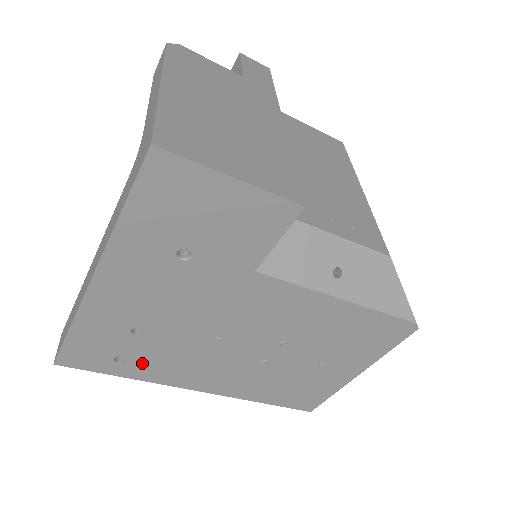
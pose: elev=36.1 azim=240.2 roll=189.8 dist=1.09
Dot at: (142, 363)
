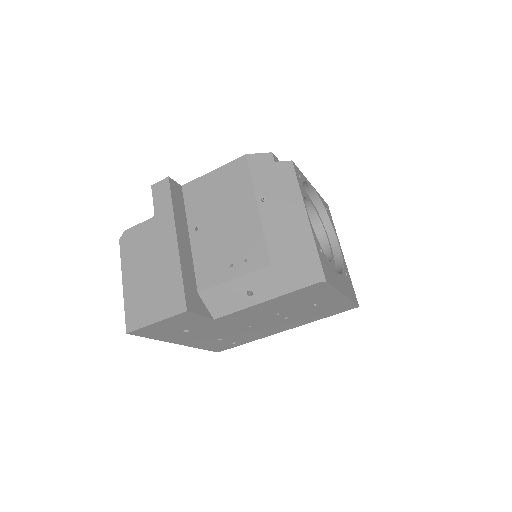
Dot at: (243, 340)
